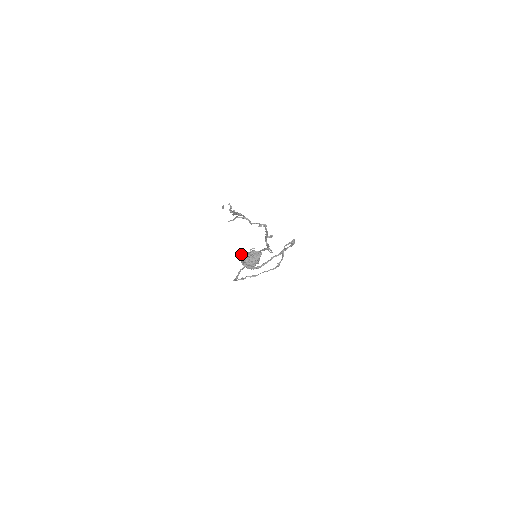
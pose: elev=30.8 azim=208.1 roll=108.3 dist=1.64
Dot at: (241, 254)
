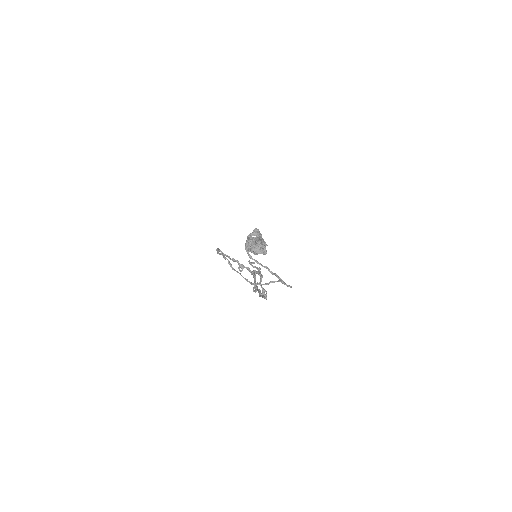
Dot at: (258, 230)
